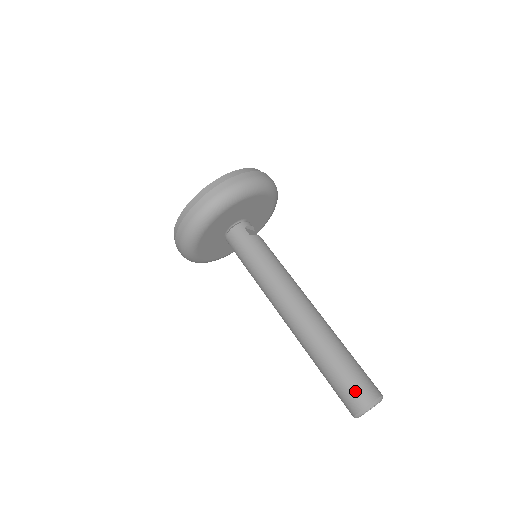
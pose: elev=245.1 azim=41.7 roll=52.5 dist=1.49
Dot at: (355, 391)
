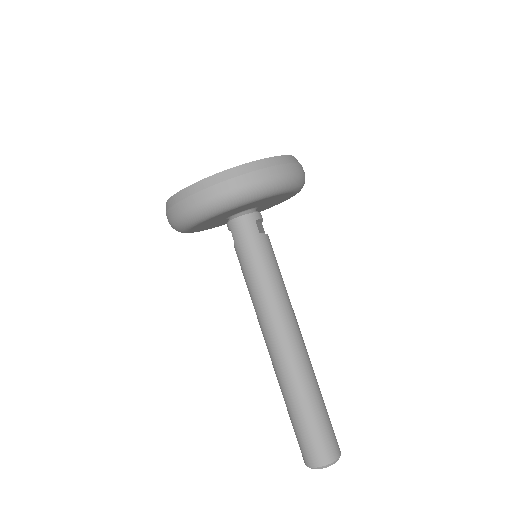
Dot at: (320, 447)
